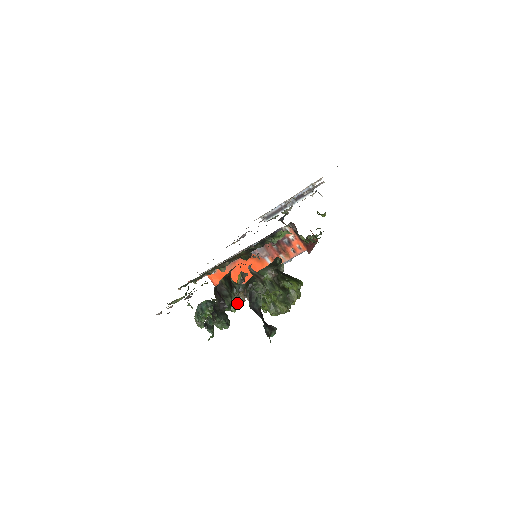
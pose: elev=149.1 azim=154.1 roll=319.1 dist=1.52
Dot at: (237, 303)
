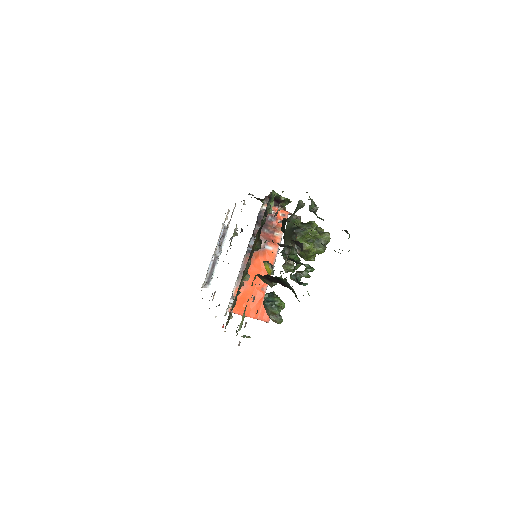
Dot at: (293, 266)
